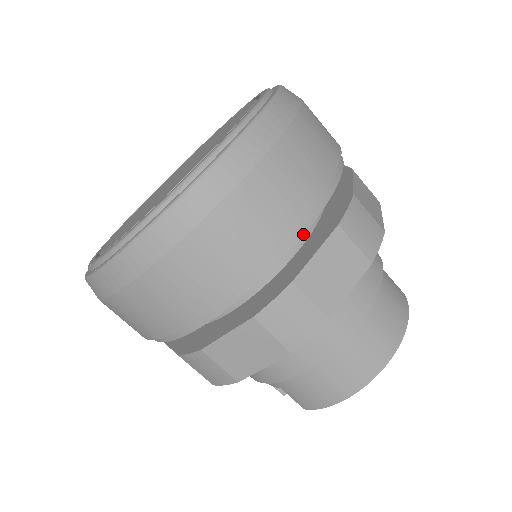
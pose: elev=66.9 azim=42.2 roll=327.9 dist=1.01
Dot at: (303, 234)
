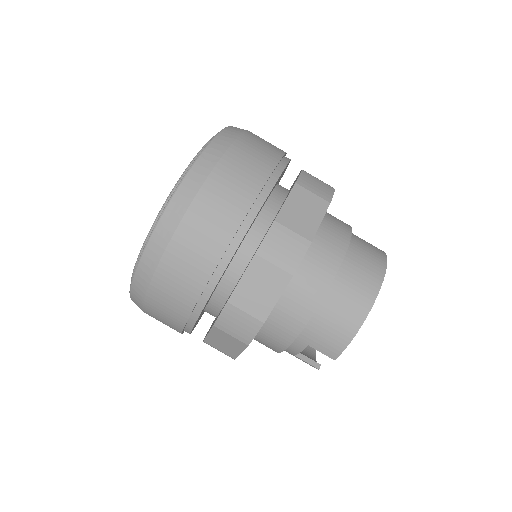
Dot at: (271, 189)
